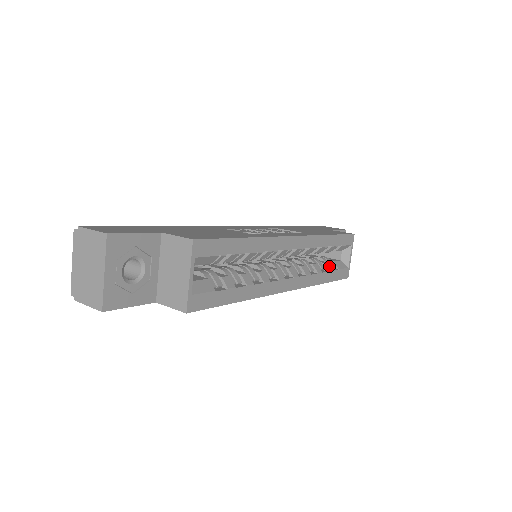
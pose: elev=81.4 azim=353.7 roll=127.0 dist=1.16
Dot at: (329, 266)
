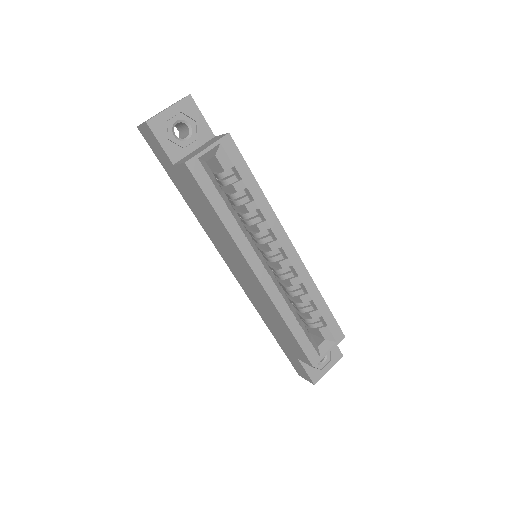
Dot at: (304, 327)
